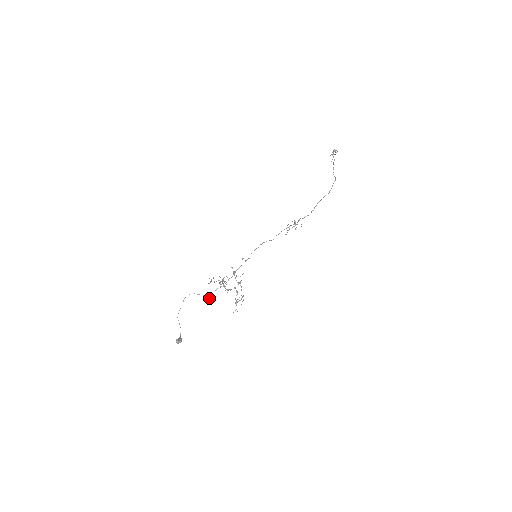
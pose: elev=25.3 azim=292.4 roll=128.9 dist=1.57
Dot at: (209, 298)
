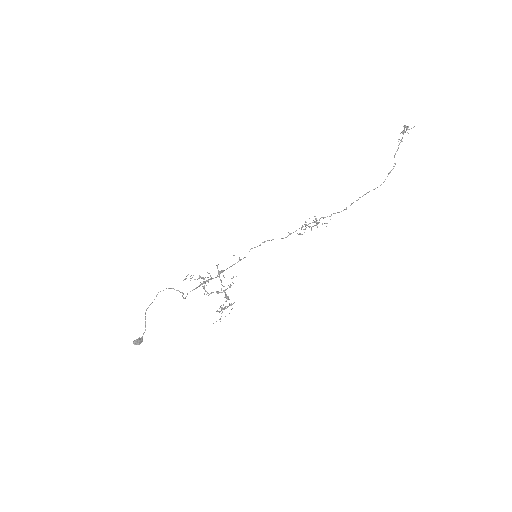
Dot at: (184, 298)
